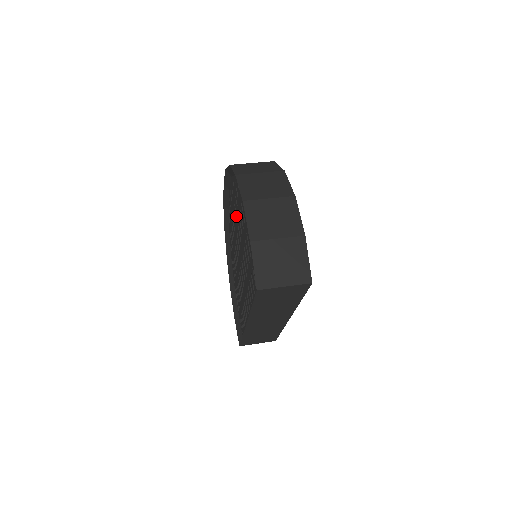
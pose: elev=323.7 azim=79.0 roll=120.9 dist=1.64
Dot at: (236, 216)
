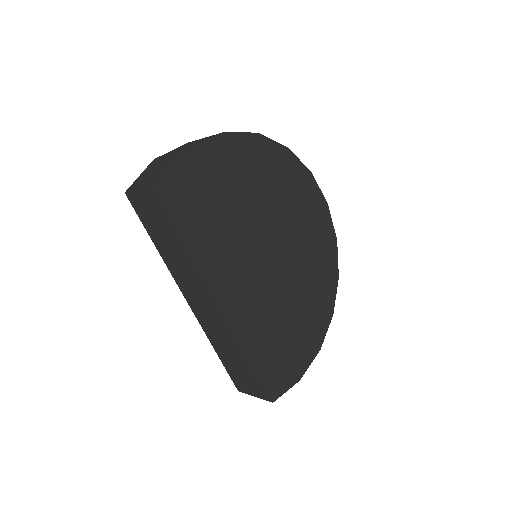
Dot at: occluded
